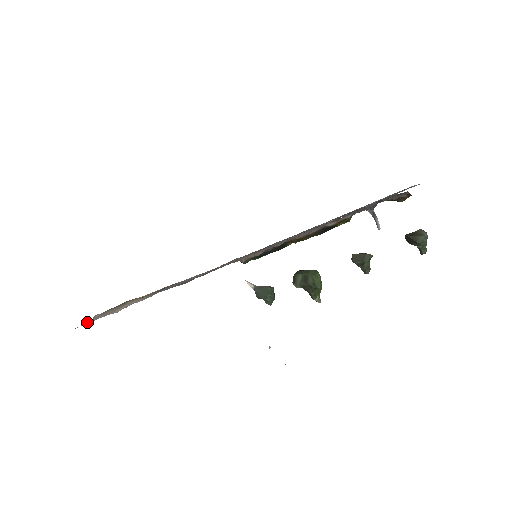
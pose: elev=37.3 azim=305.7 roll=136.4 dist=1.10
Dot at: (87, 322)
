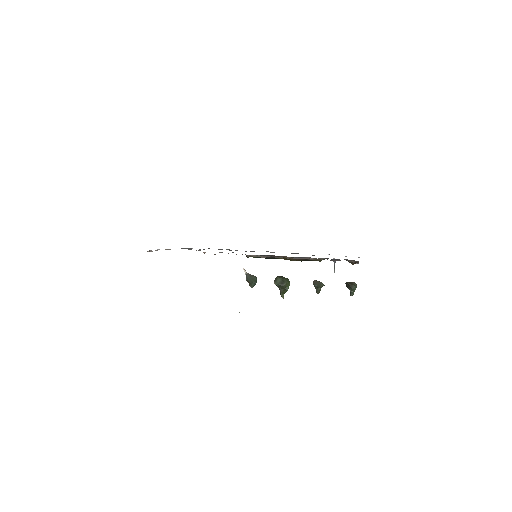
Dot at: occluded
